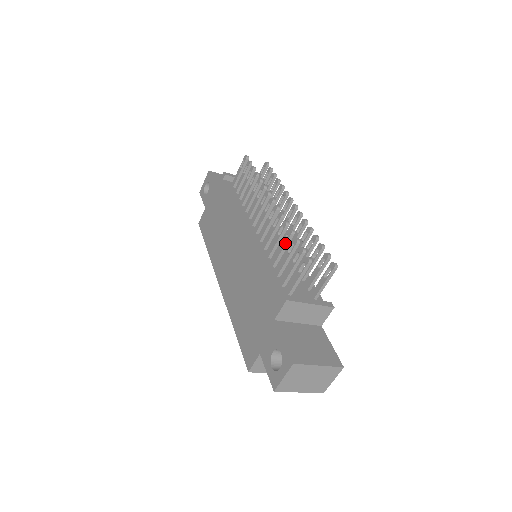
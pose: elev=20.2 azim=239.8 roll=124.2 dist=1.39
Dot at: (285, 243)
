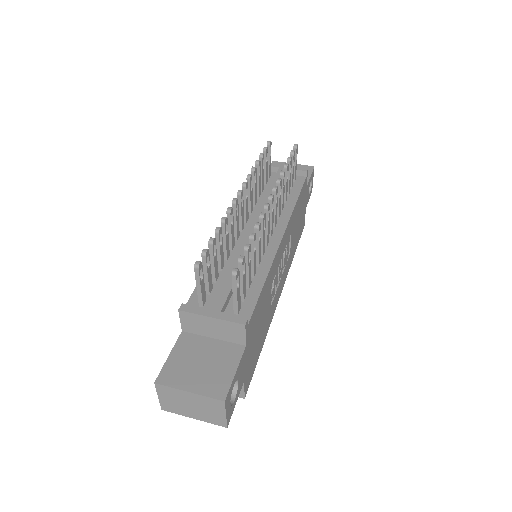
Dot at: occluded
